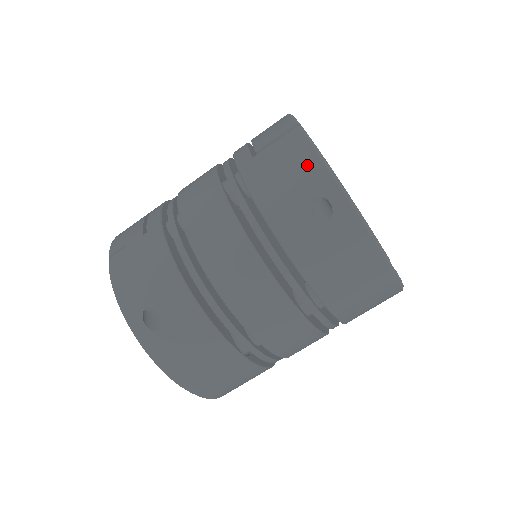
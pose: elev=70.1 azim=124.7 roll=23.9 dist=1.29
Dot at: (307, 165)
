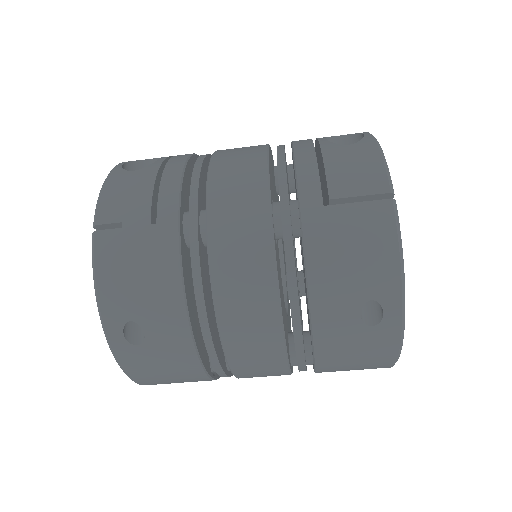
Dot at: (383, 262)
